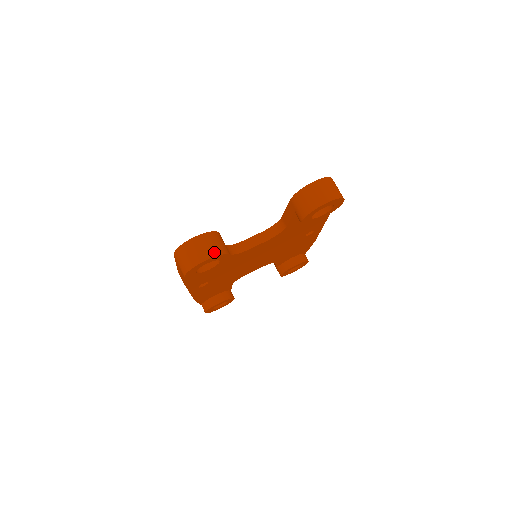
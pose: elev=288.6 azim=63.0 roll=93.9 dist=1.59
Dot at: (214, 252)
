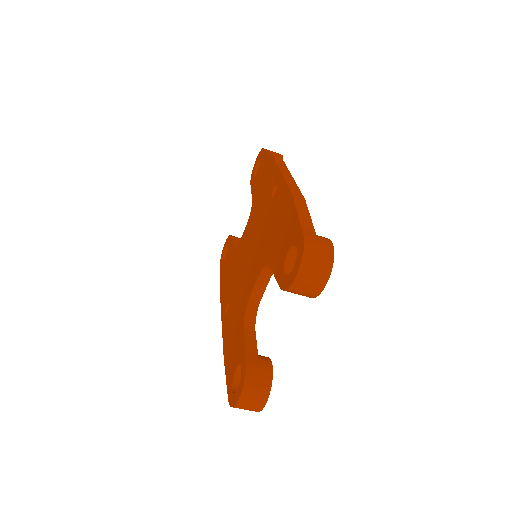
Dot at: (265, 393)
